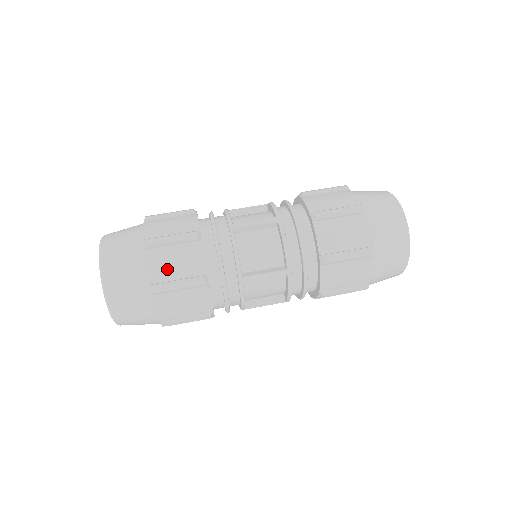
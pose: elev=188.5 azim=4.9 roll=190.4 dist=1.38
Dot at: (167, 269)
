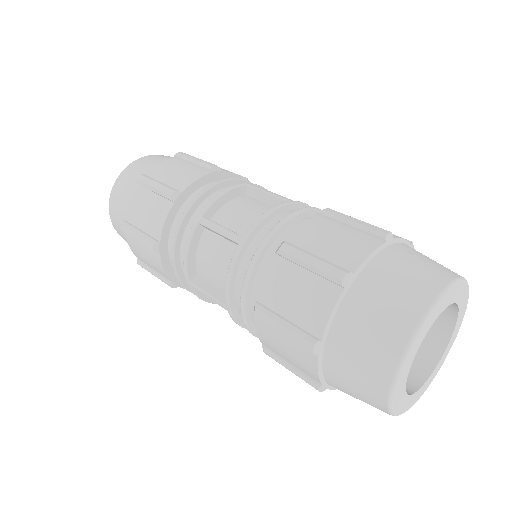
Dot at: (166, 172)
